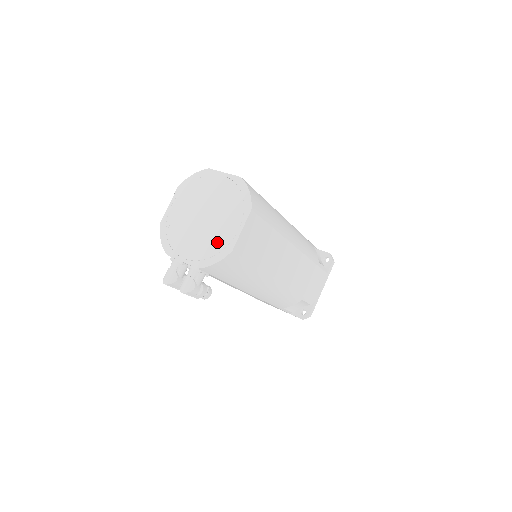
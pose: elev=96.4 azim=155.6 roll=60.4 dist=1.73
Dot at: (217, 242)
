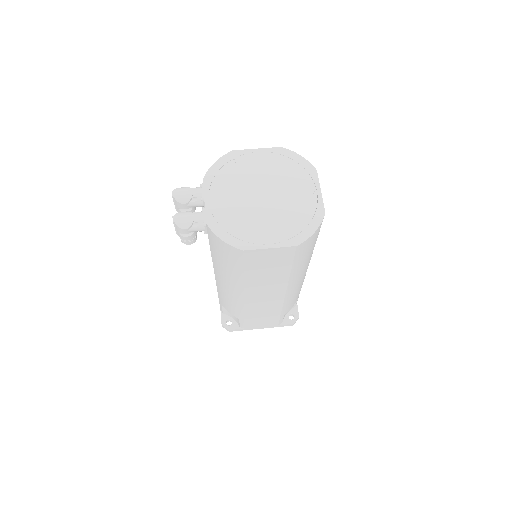
Dot at: (244, 228)
